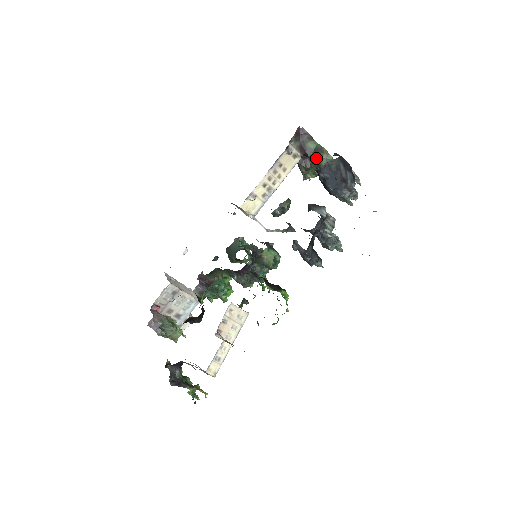
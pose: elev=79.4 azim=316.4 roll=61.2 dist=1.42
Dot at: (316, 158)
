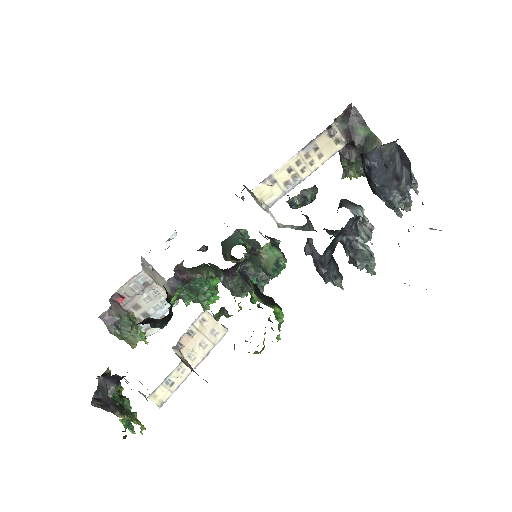
Dot at: (365, 150)
